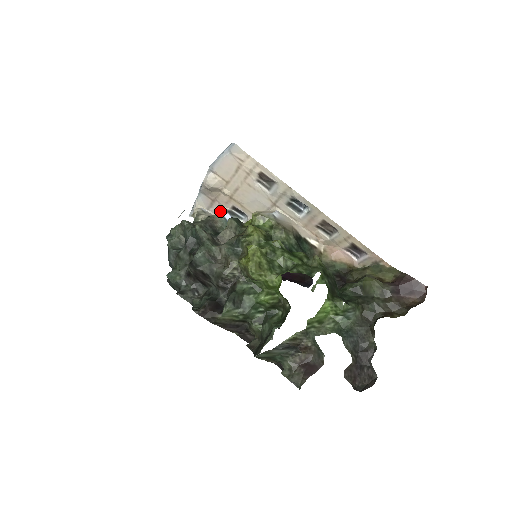
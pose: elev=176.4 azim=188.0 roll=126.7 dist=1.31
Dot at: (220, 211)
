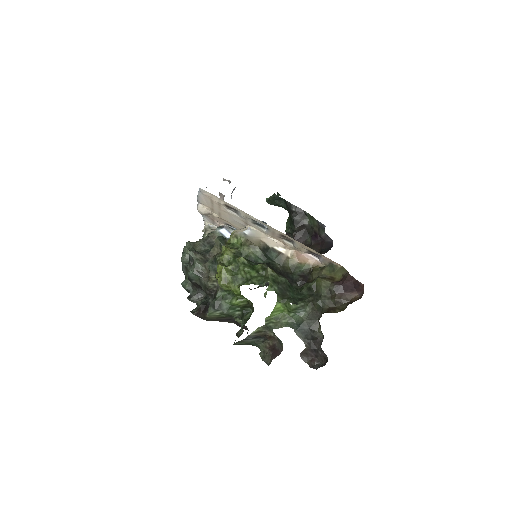
Dot at: (217, 228)
